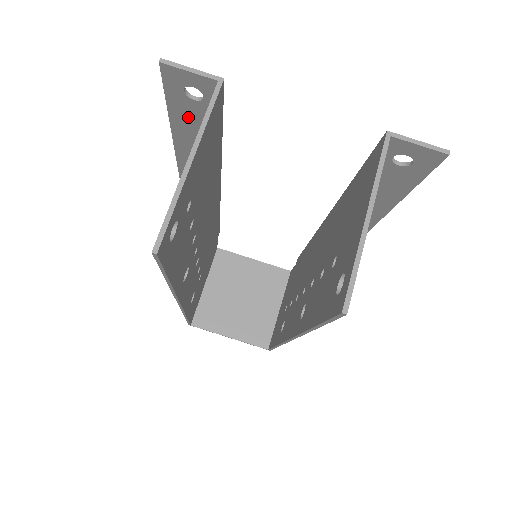
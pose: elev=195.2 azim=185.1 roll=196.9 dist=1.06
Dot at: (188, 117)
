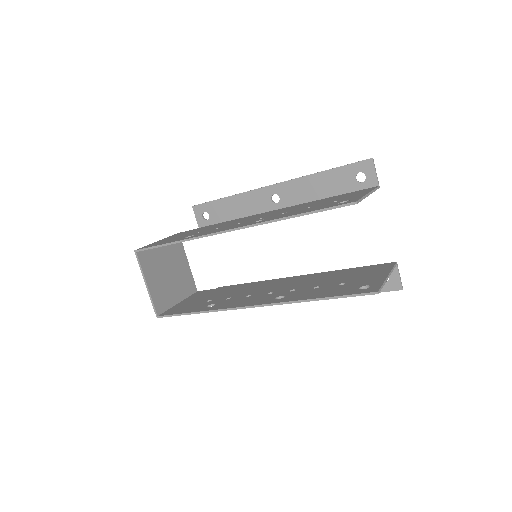
Dot at: (338, 179)
